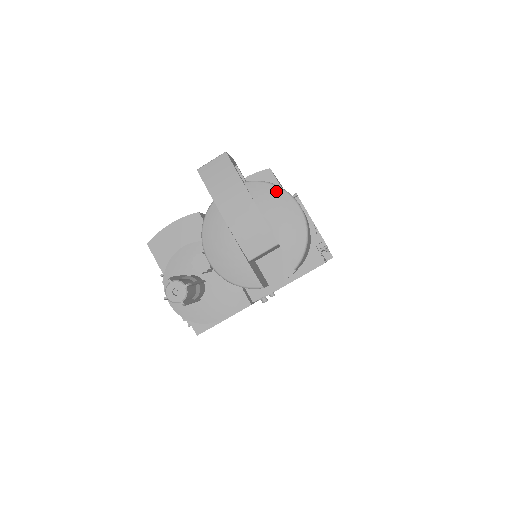
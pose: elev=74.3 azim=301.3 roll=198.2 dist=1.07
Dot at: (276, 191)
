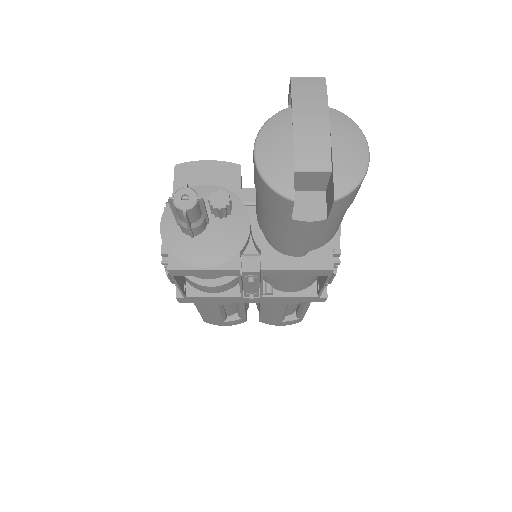
Dot at: (354, 127)
